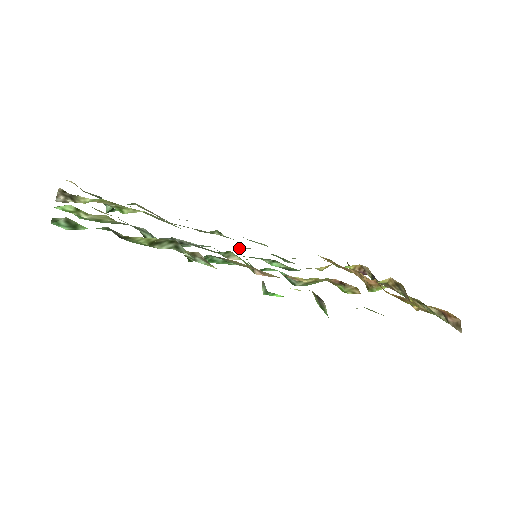
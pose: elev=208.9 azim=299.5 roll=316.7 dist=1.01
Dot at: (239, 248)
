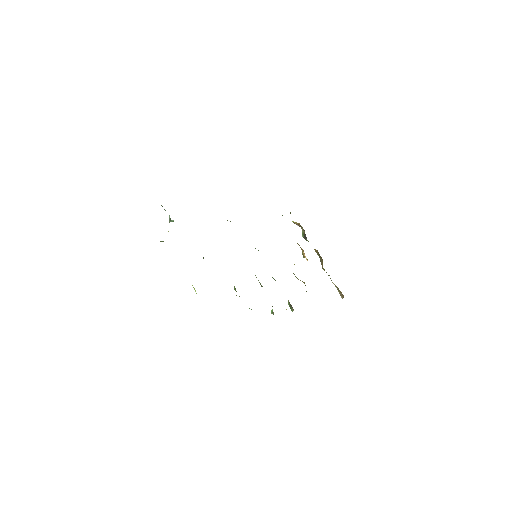
Dot at: occluded
